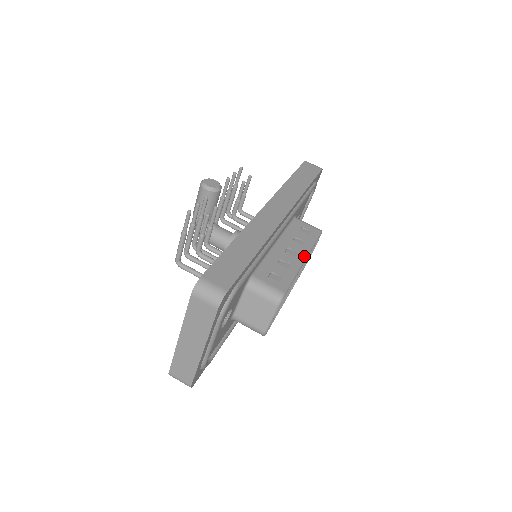
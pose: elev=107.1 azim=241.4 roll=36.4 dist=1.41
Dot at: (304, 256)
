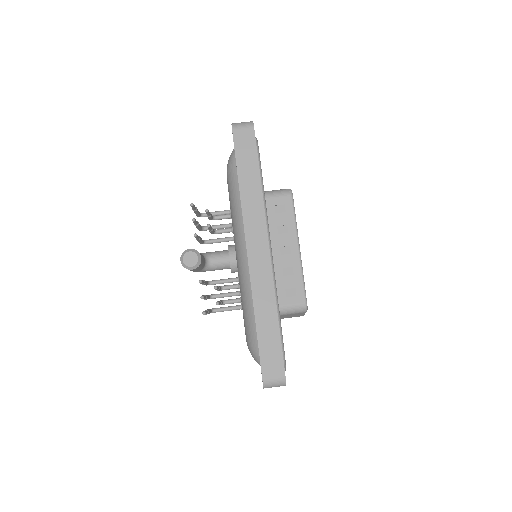
Dot at: (297, 246)
